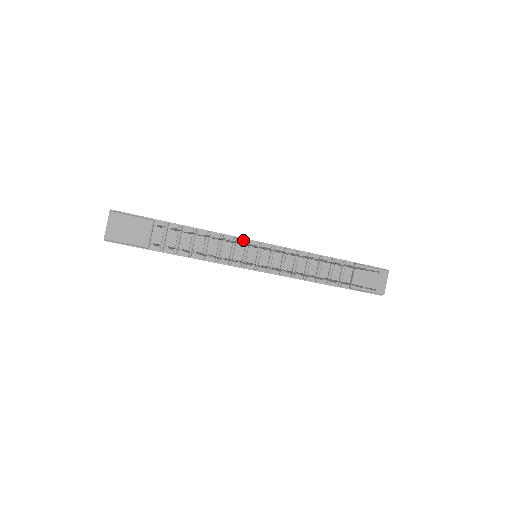
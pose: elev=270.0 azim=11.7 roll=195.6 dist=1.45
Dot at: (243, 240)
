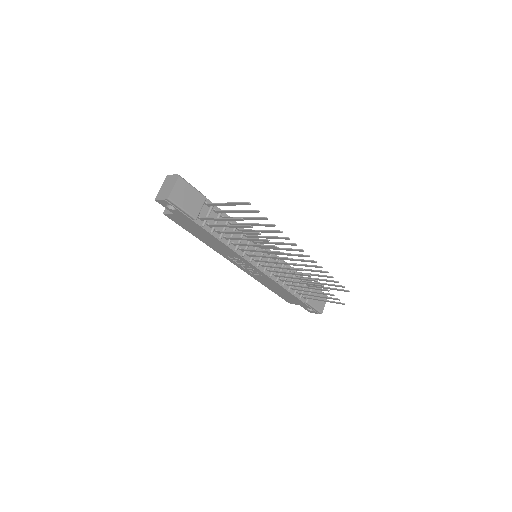
Dot at: occluded
